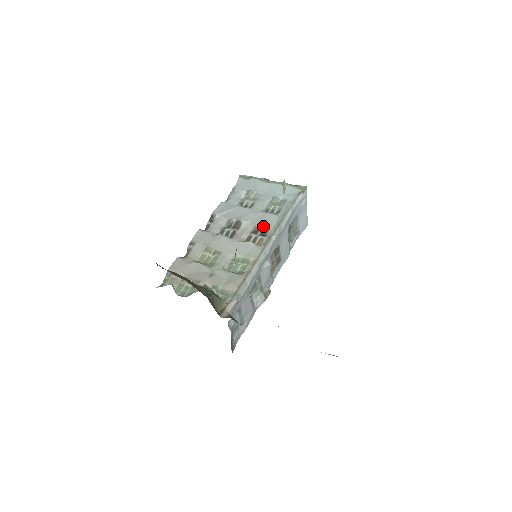
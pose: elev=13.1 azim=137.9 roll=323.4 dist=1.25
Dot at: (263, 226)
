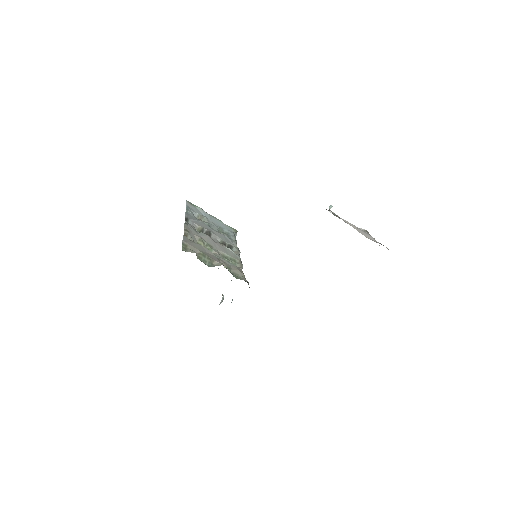
Dot at: (228, 242)
